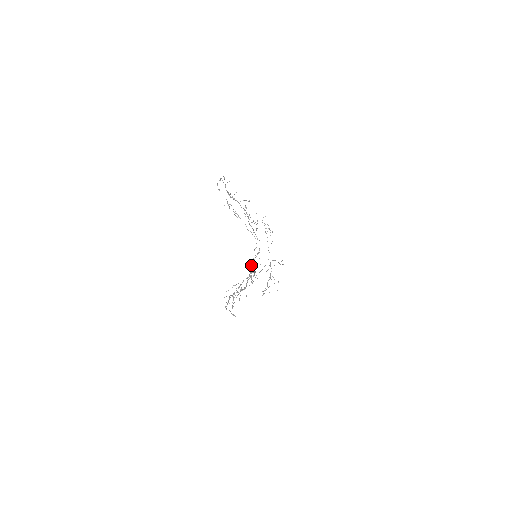
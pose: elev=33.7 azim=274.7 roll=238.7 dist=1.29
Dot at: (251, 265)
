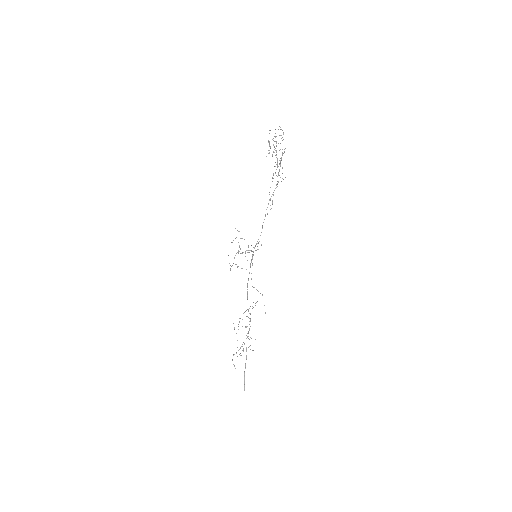
Dot at: occluded
